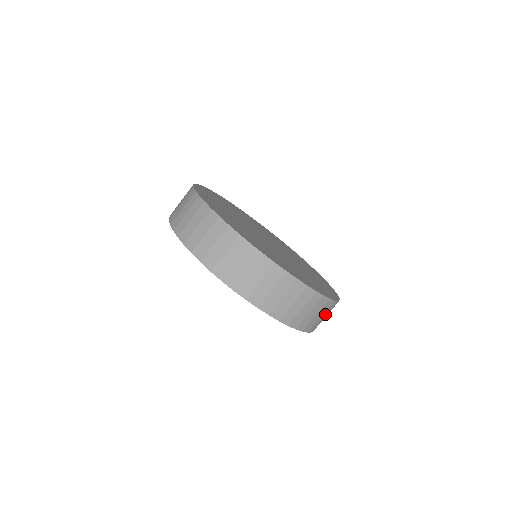
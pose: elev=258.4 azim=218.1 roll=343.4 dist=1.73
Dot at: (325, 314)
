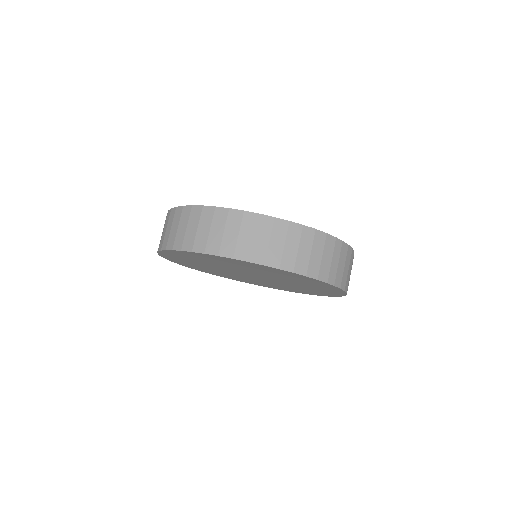
Dot at: (337, 259)
